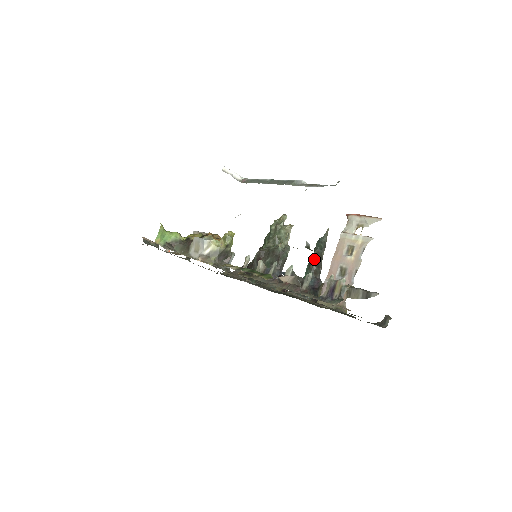
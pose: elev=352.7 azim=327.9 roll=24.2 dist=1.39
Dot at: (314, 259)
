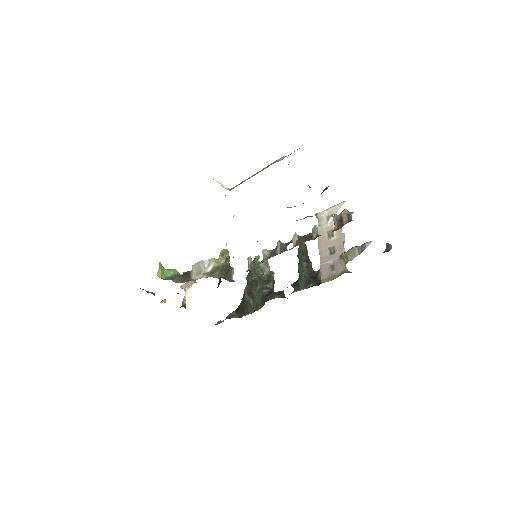
Dot at: (302, 258)
